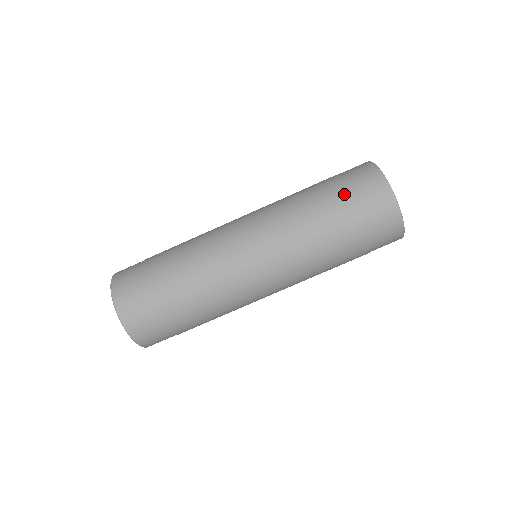
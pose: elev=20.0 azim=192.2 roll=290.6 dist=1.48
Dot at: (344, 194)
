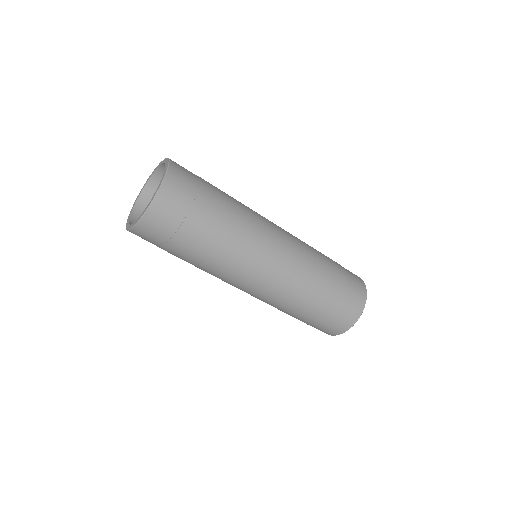
Dot at: (329, 314)
